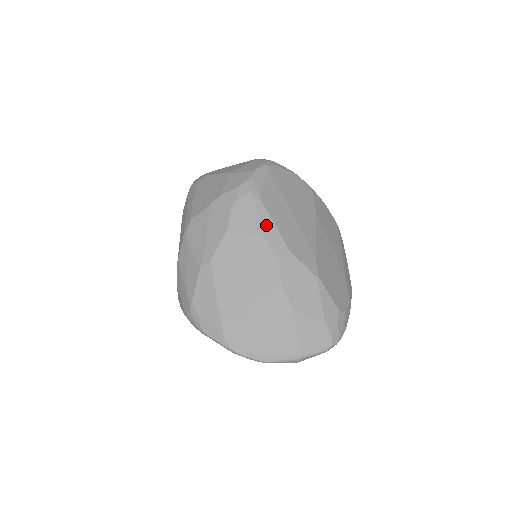
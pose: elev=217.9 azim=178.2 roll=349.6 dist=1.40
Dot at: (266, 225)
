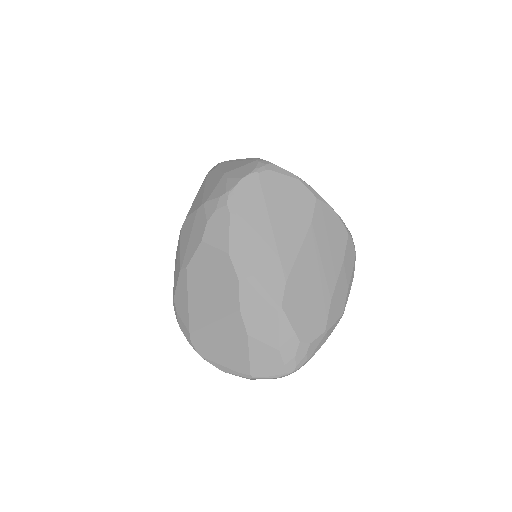
Dot at: (235, 244)
